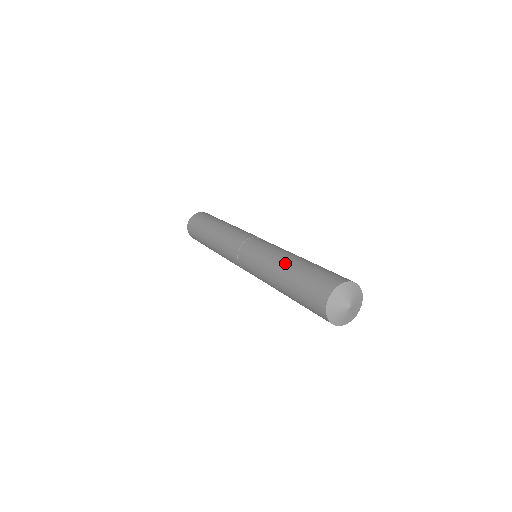
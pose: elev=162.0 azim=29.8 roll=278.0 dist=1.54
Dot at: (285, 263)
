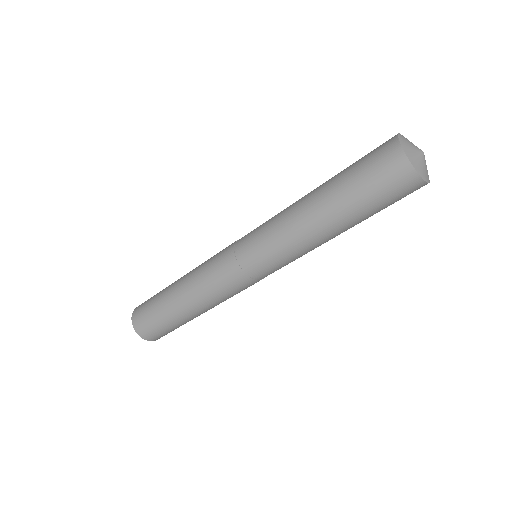
Dot at: occluded
